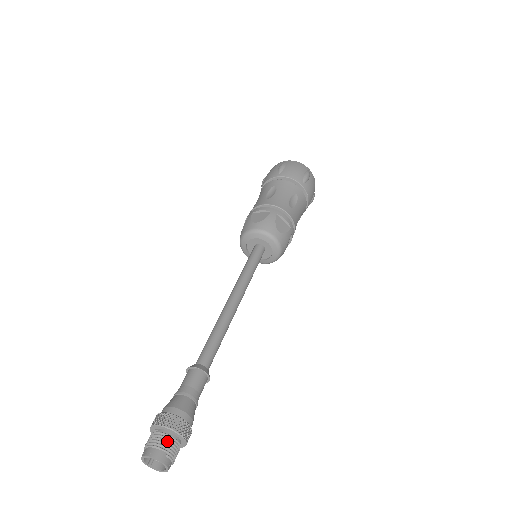
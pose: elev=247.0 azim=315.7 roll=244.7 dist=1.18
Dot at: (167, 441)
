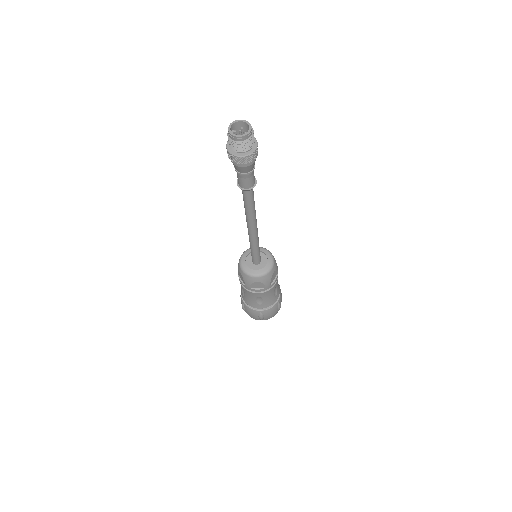
Dot at: occluded
